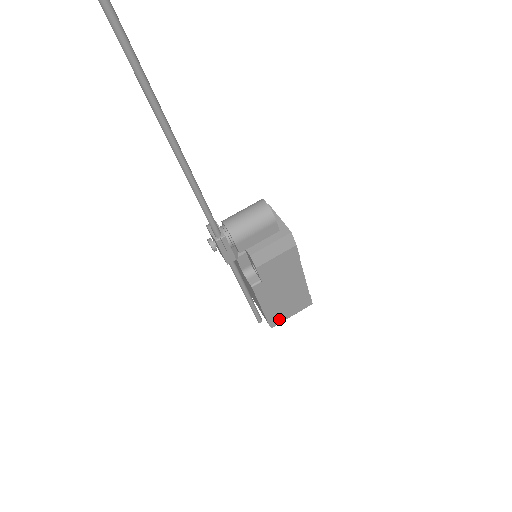
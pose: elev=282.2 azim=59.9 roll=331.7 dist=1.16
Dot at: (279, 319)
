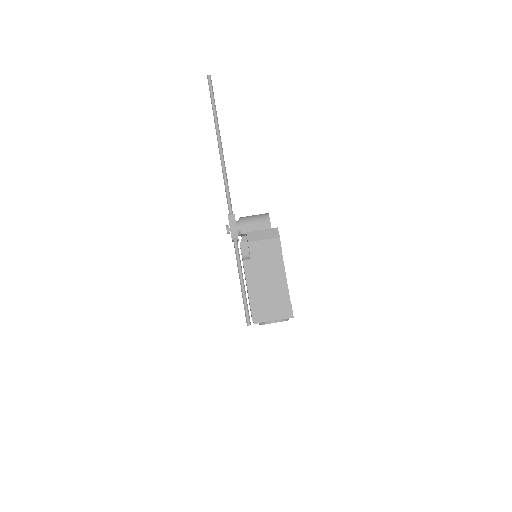
Dot at: (262, 316)
